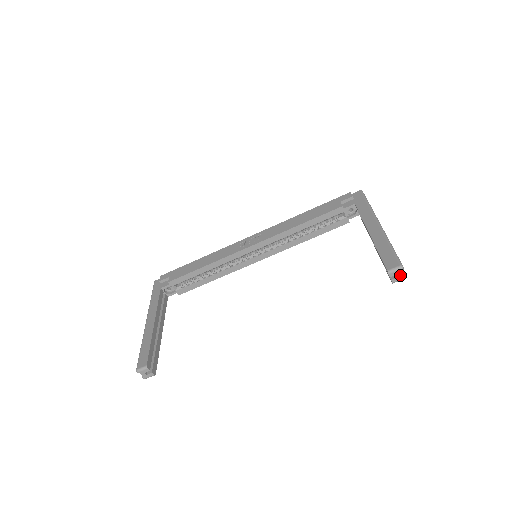
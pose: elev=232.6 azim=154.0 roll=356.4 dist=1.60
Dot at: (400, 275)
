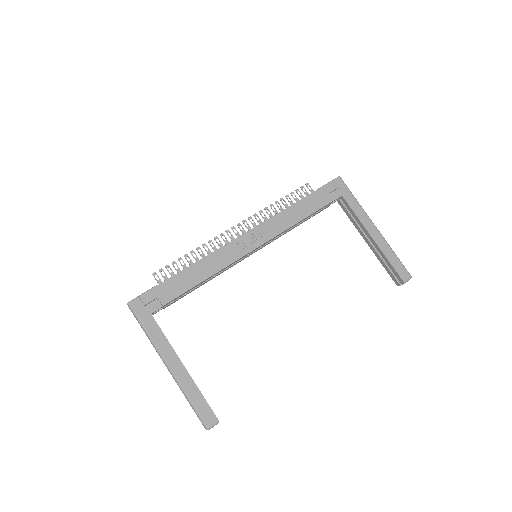
Dot at: occluded
